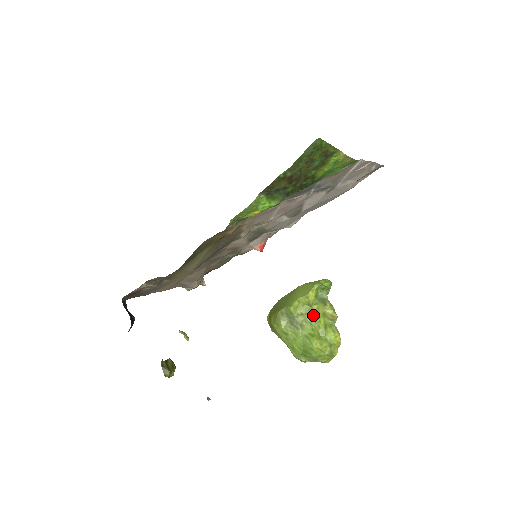
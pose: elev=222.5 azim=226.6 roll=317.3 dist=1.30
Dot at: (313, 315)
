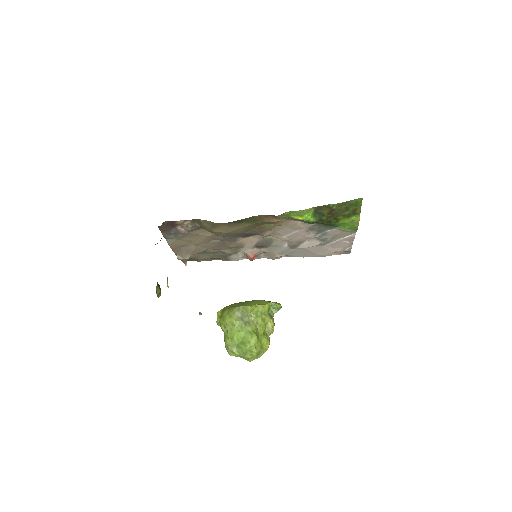
Dot at: (260, 321)
